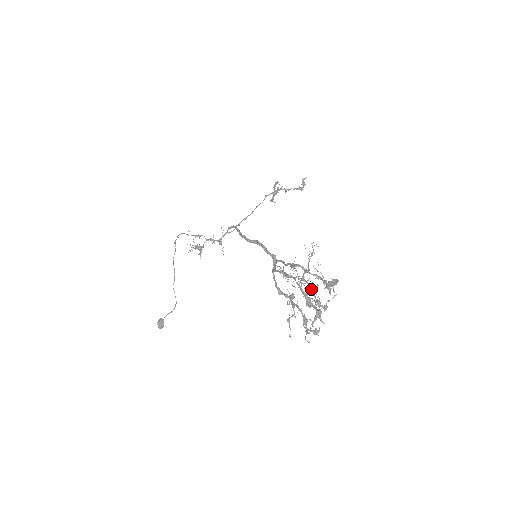
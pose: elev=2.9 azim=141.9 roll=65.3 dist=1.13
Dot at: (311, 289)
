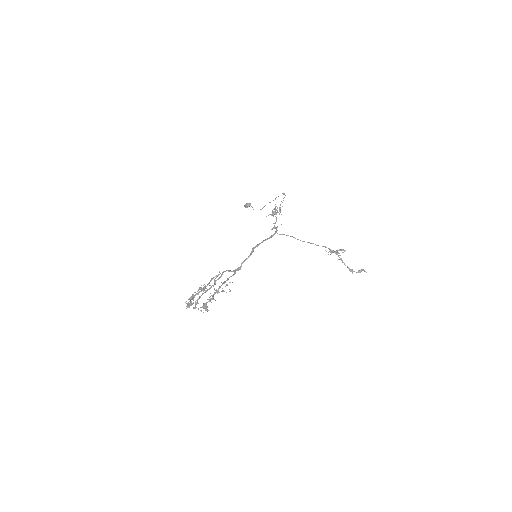
Dot at: occluded
